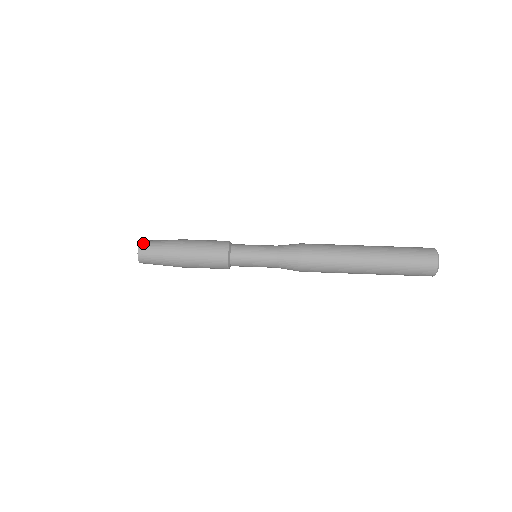
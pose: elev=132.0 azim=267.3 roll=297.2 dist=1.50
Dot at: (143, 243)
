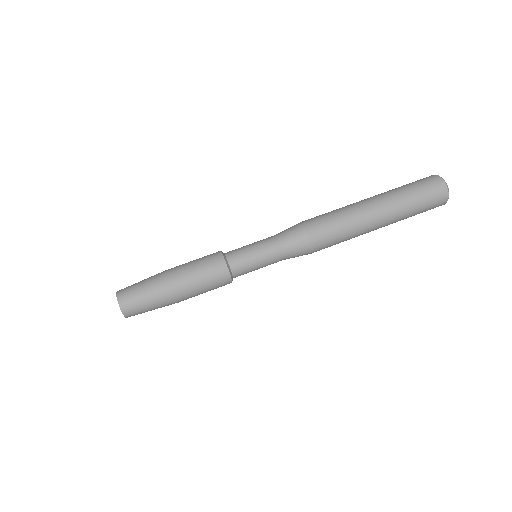
Dot at: (126, 308)
